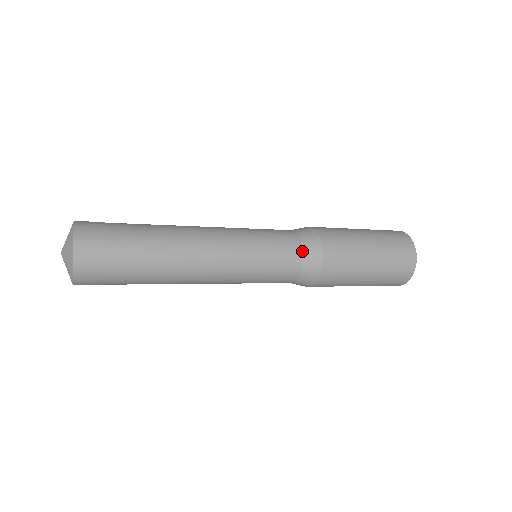
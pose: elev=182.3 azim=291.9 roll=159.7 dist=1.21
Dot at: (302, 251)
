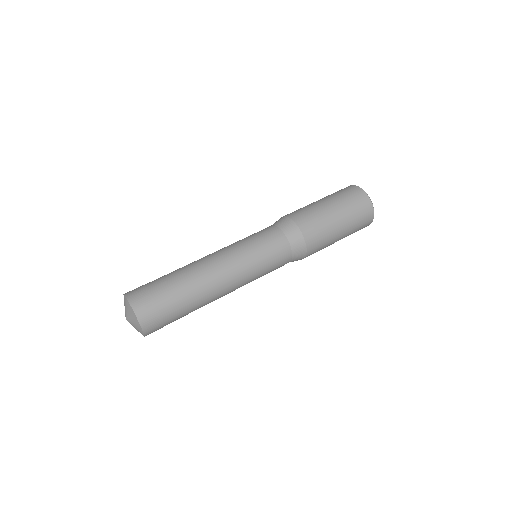
Dot at: occluded
